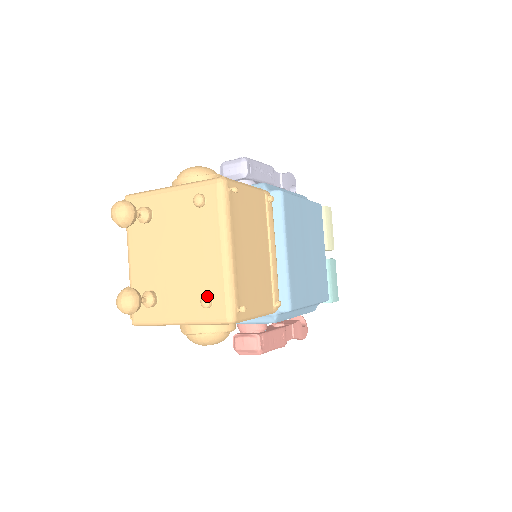
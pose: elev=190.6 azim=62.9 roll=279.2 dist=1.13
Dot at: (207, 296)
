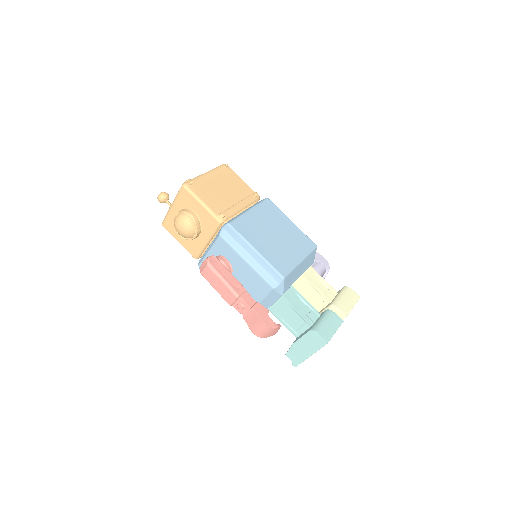
Dot at: occluded
